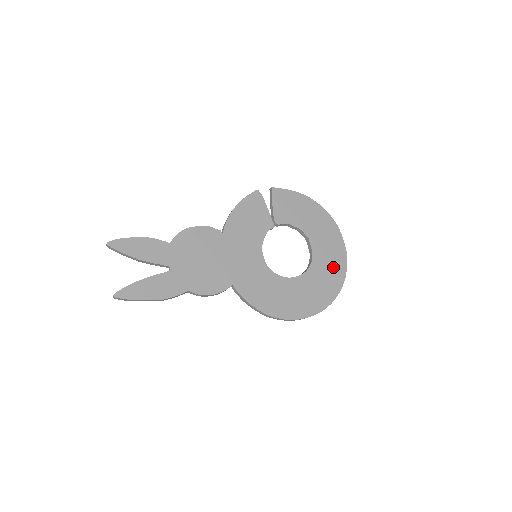
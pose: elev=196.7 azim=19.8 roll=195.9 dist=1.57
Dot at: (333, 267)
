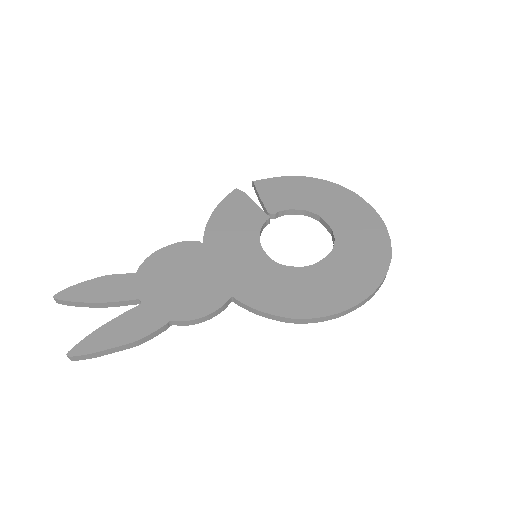
Dot at: (368, 236)
